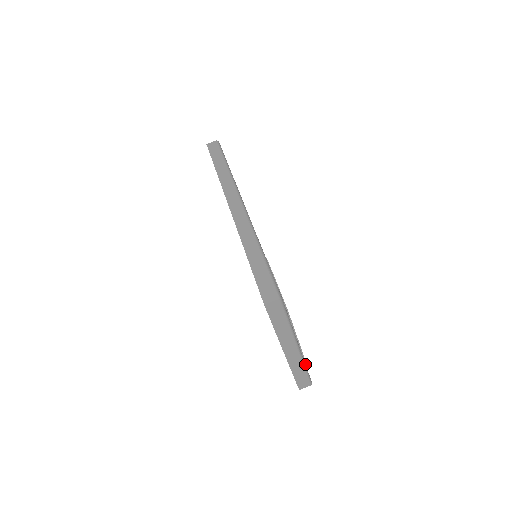
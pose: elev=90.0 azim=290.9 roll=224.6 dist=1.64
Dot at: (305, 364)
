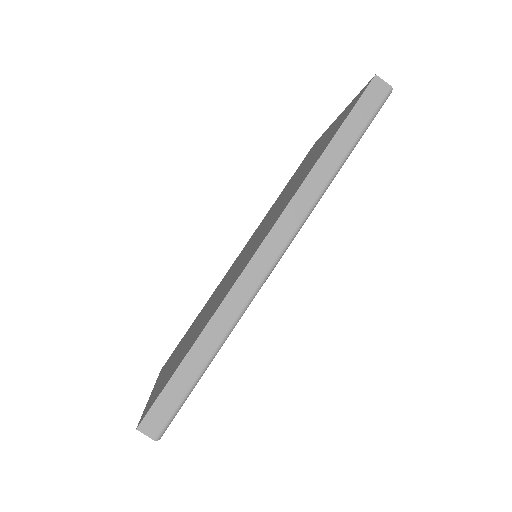
Dot at: occluded
